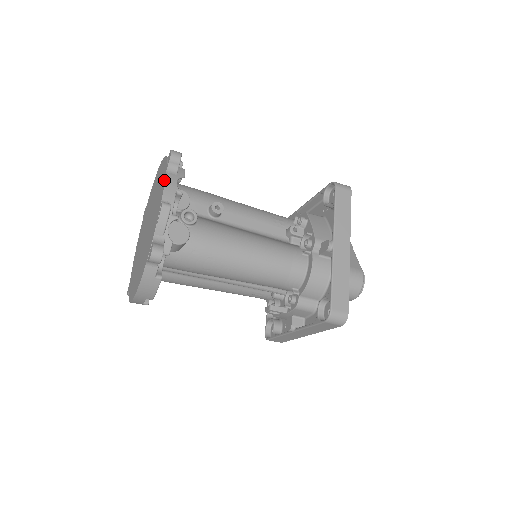
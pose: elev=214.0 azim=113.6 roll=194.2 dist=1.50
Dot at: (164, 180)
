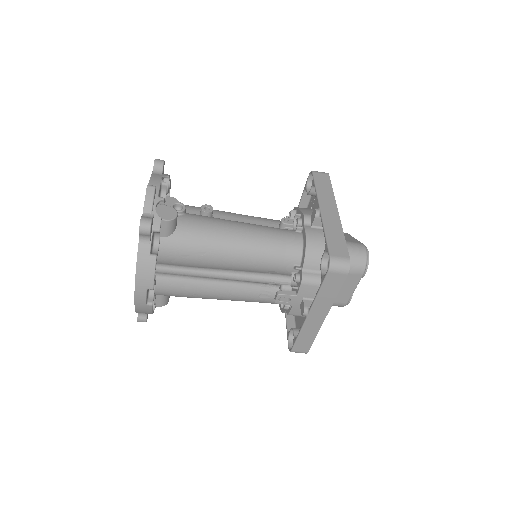
Dot at: occluded
